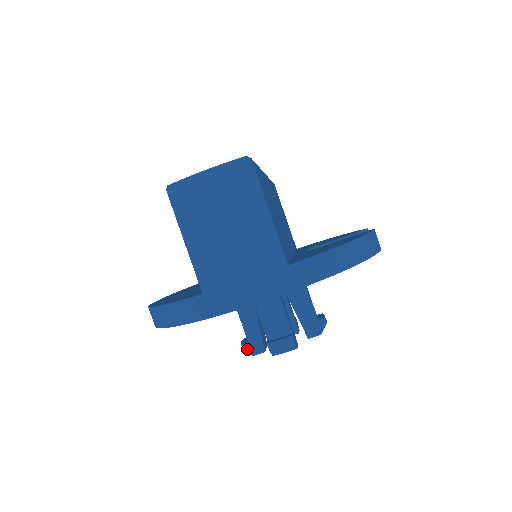
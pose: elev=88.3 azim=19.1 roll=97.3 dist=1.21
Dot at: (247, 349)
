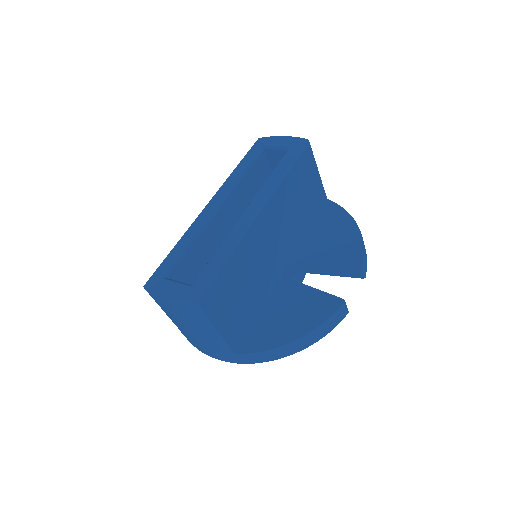
Dot at: occluded
